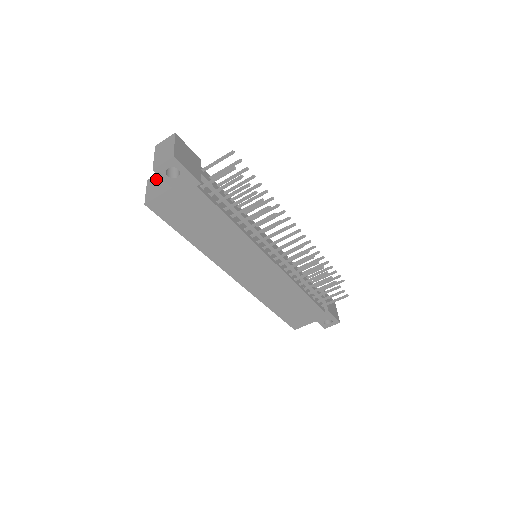
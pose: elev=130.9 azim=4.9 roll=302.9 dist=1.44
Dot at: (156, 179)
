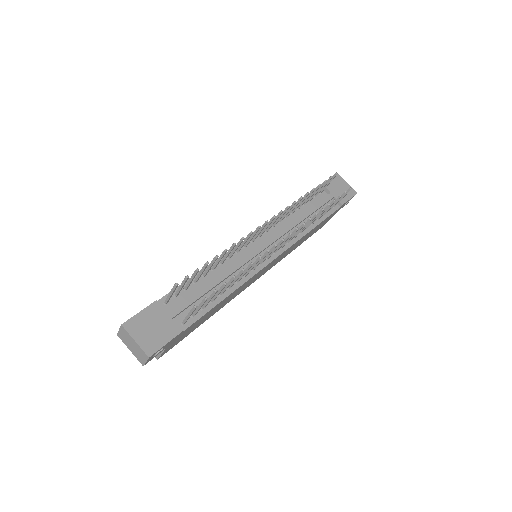
Dot at: occluded
